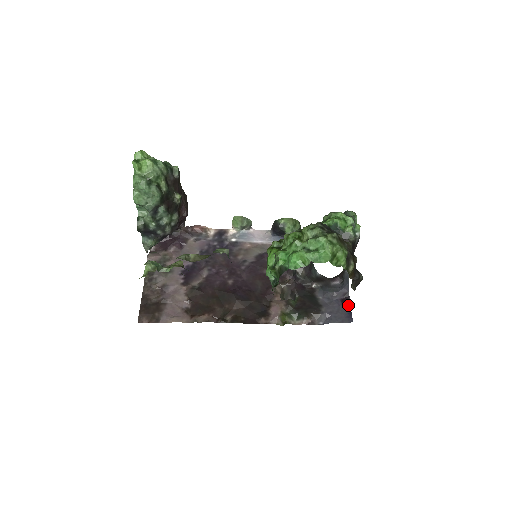
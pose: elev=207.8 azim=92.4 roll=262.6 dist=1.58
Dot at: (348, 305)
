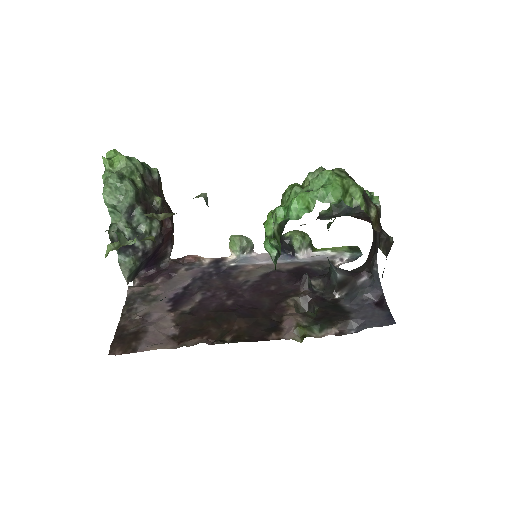
Dot at: (385, 307)
